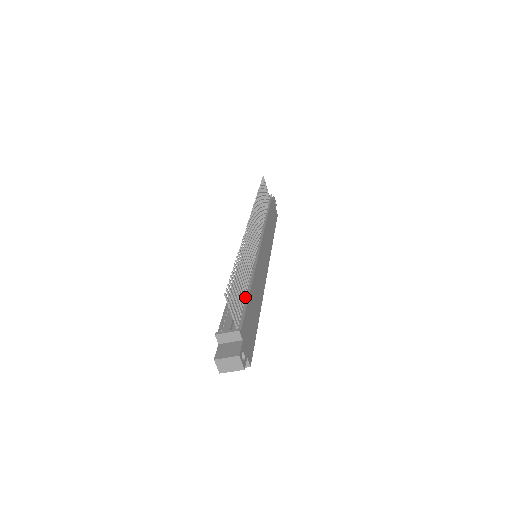
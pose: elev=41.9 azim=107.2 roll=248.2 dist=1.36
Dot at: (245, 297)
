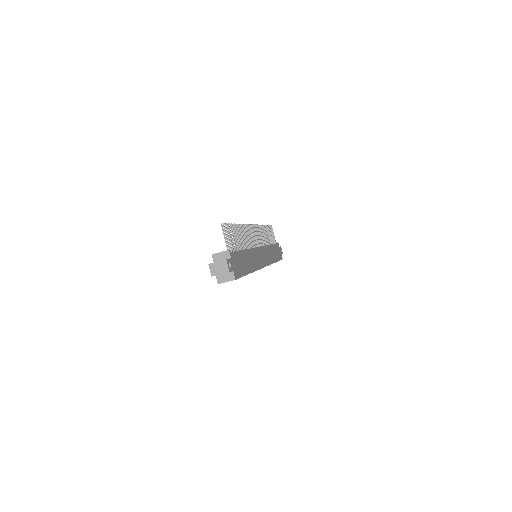
Dot at: occluded
